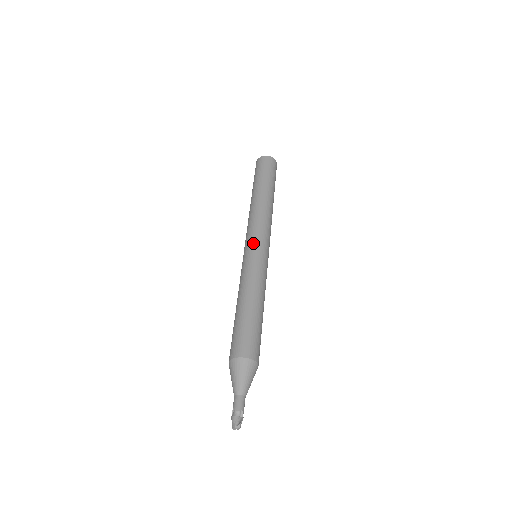
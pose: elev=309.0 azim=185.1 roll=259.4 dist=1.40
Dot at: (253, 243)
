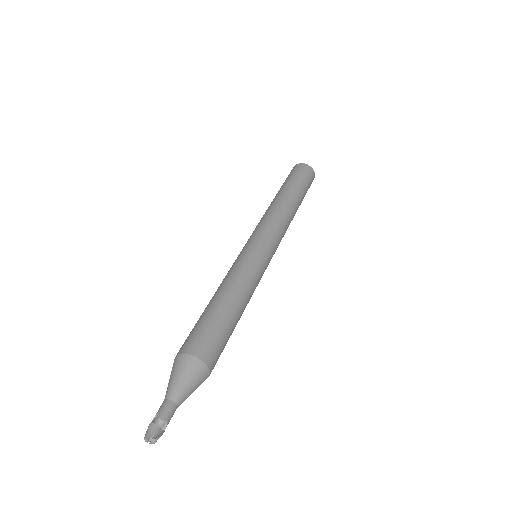
Dot at: (262, 240)
